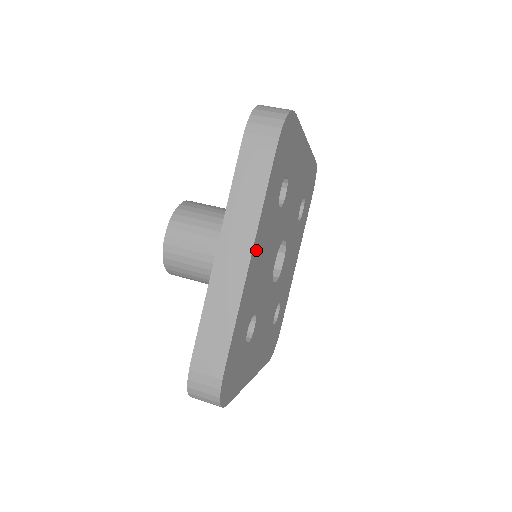
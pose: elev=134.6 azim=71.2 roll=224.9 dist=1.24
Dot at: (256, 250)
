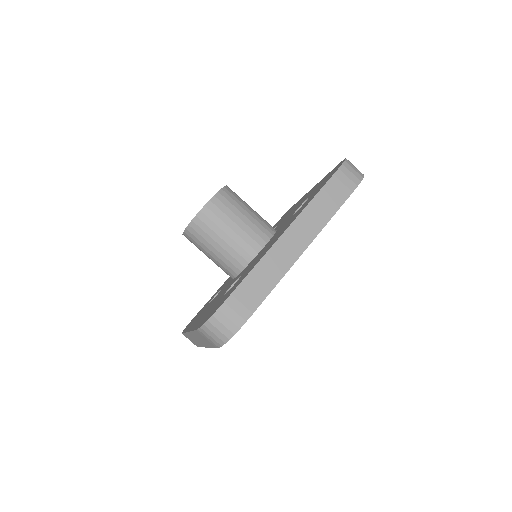
Dot at: occluded
